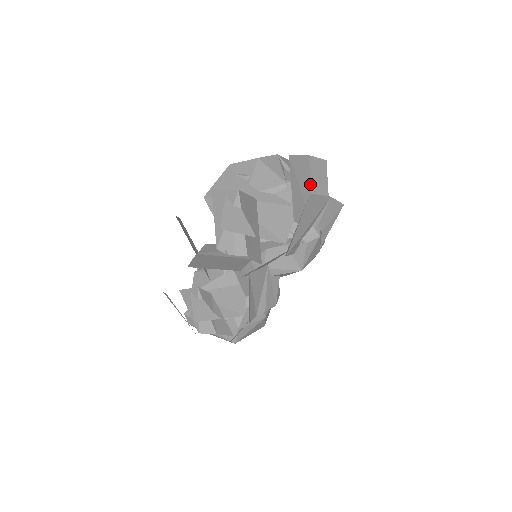
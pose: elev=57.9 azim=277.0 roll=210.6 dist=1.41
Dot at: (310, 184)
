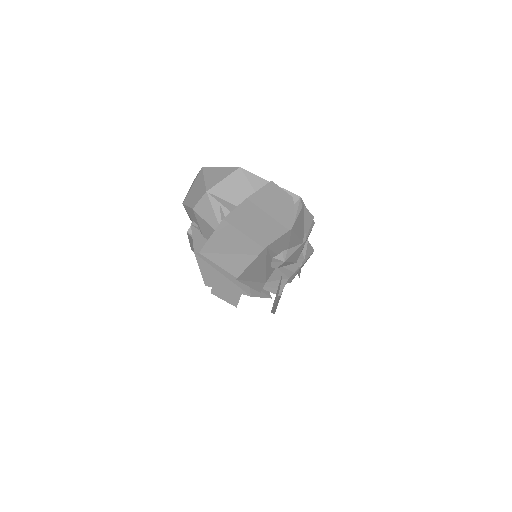
Dot at: (243, 236)
